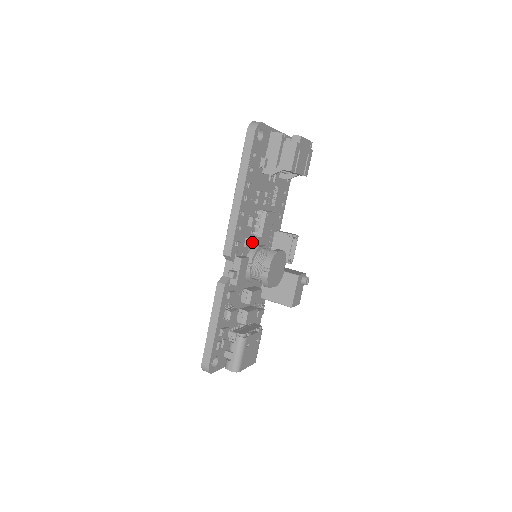
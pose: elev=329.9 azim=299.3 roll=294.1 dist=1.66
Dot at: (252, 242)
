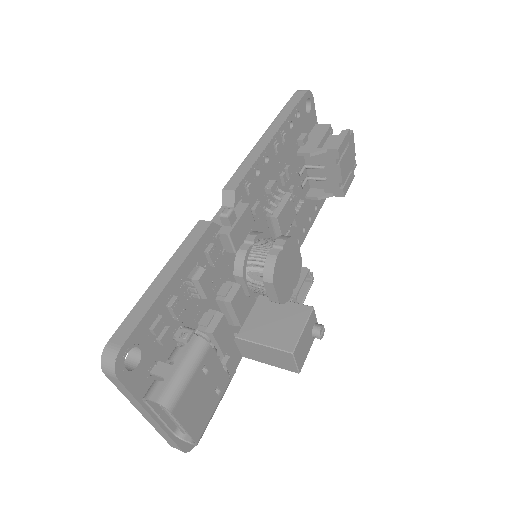
Dot at: (259, 225)
